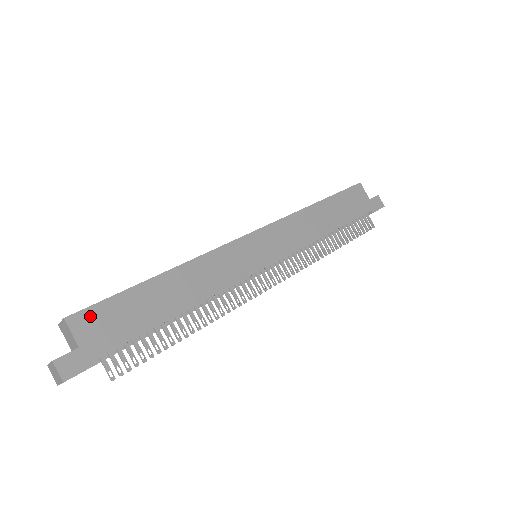
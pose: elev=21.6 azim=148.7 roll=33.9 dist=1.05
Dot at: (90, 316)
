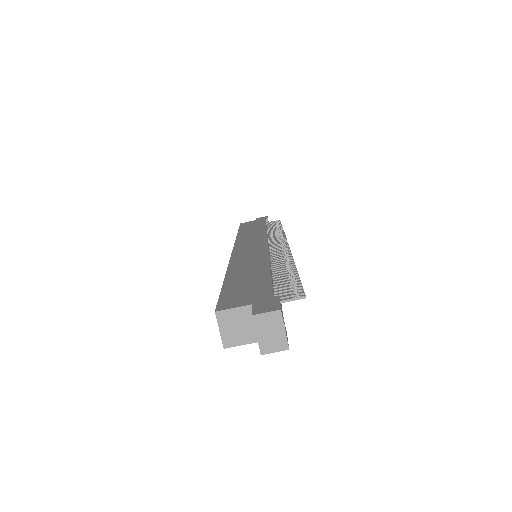
Dot at: (227, 301)
